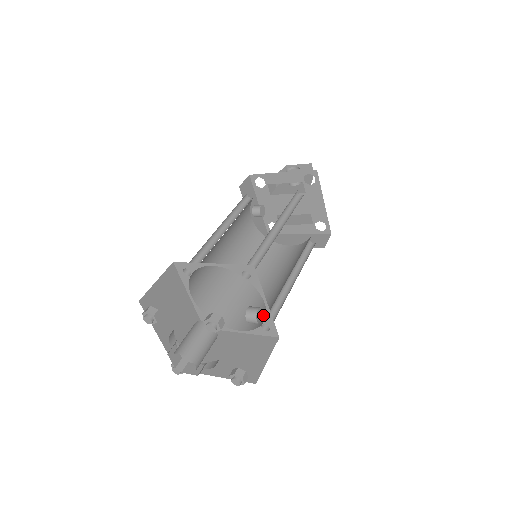
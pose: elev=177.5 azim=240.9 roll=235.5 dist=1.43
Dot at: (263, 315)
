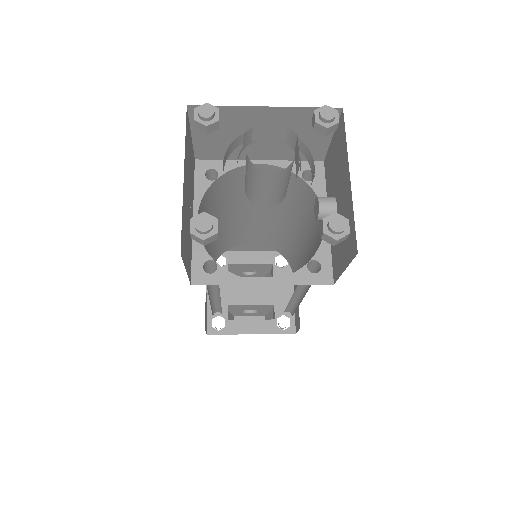
Dot at: occluded
